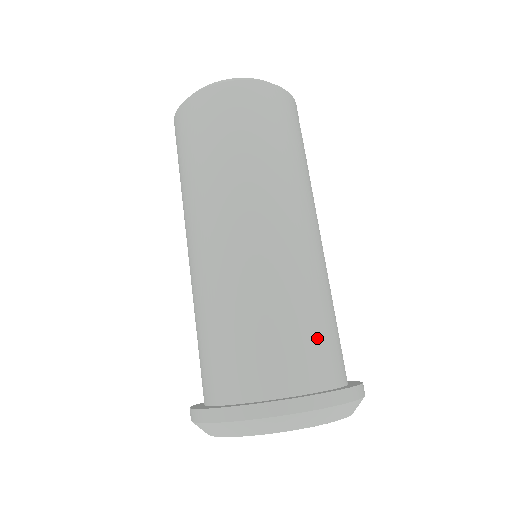
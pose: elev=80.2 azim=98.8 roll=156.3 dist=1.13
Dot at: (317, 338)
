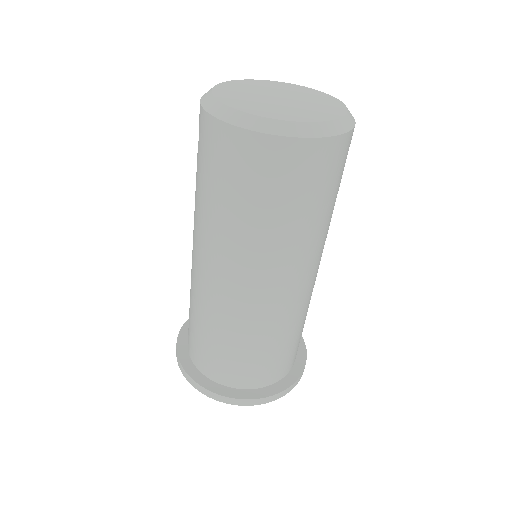
Dot at: (284, 355)
